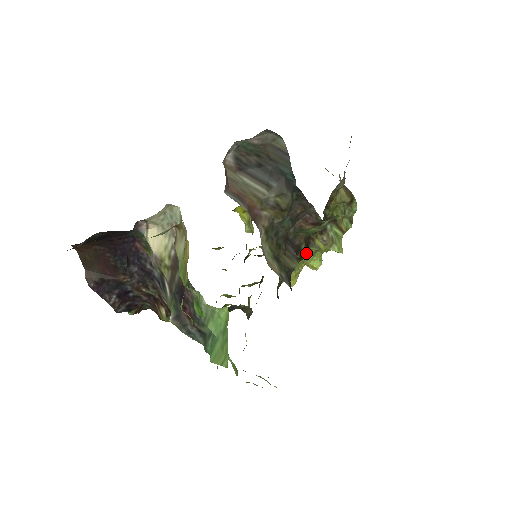
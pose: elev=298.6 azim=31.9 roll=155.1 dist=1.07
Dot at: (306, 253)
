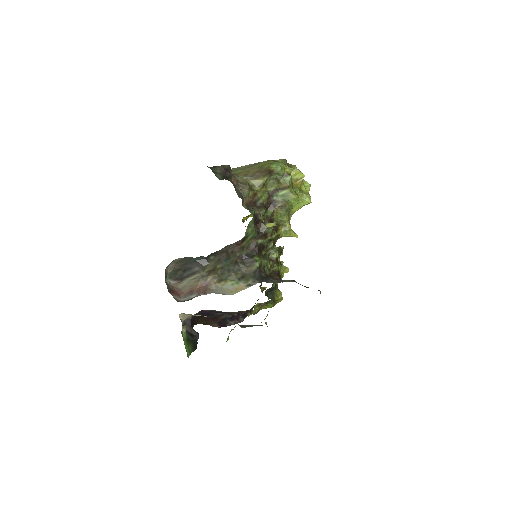
Dot at: (270, 235)
